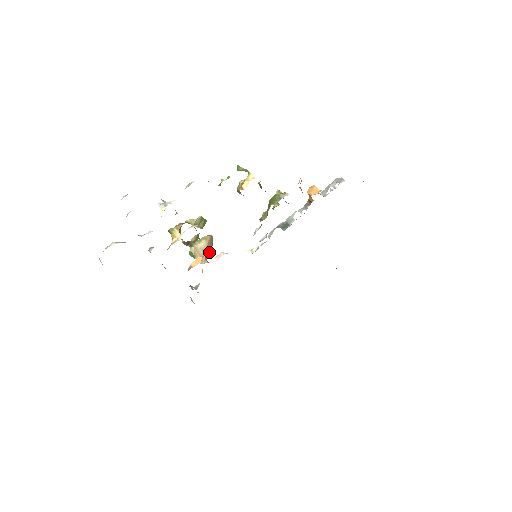
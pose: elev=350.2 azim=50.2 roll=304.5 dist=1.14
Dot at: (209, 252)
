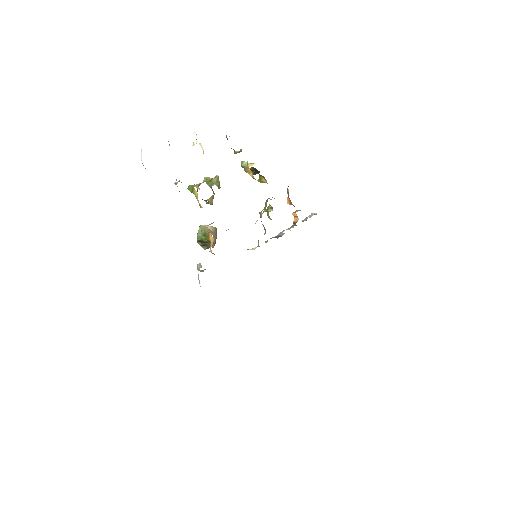
Dot at: (214, 244)
